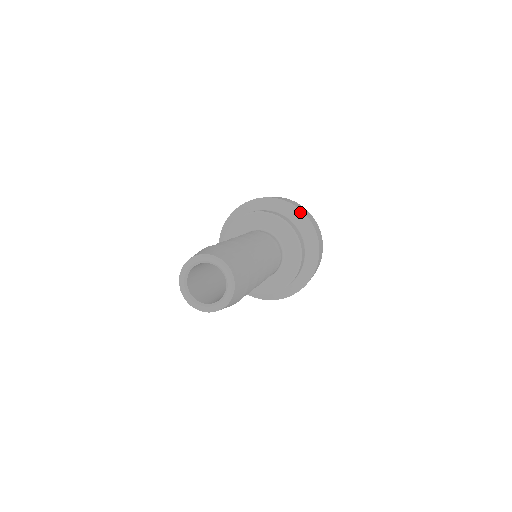
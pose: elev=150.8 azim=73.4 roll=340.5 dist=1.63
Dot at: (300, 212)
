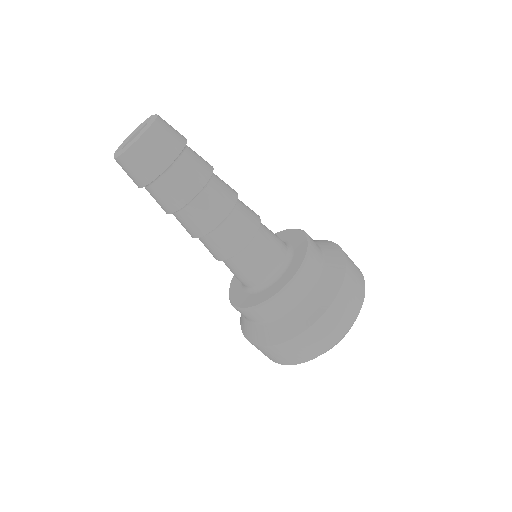
Dot at: (341, 254)
